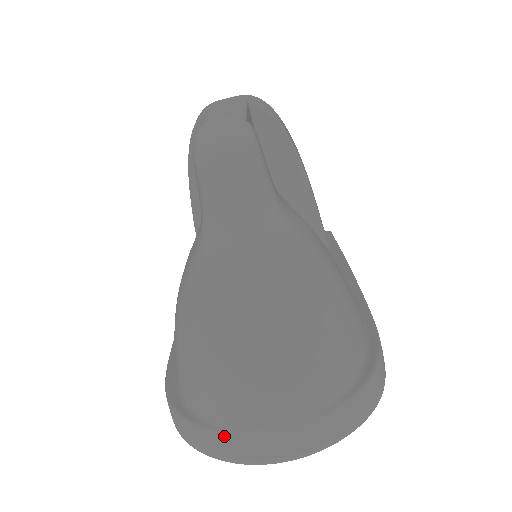
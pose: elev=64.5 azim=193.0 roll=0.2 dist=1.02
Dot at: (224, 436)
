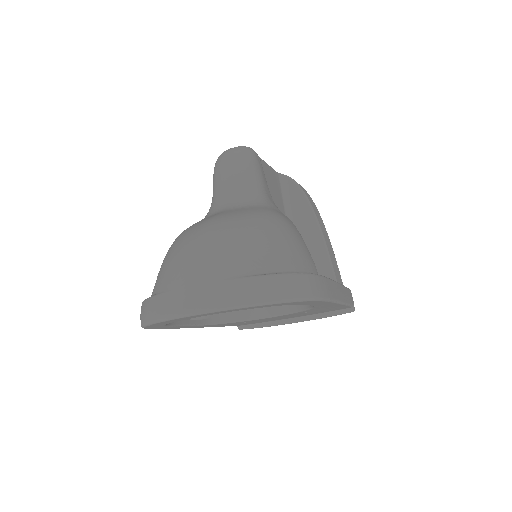
Dot at: (161, 297)
